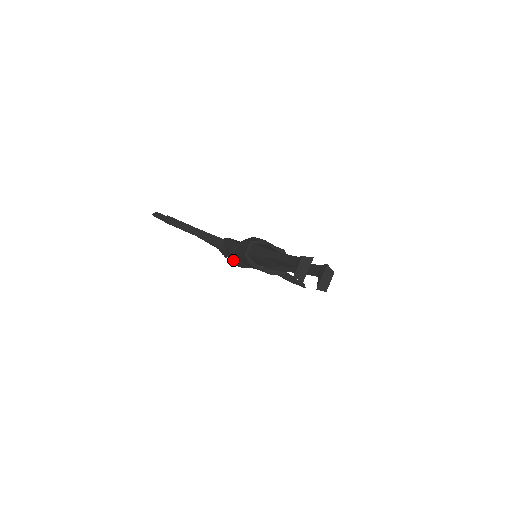
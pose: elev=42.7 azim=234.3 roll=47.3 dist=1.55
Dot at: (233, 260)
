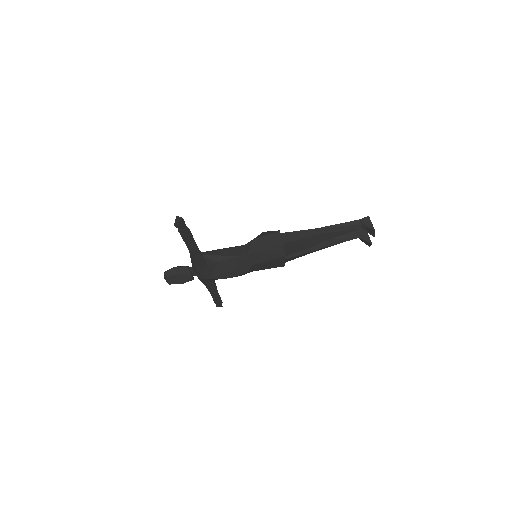
Dot at: (230, 270)
